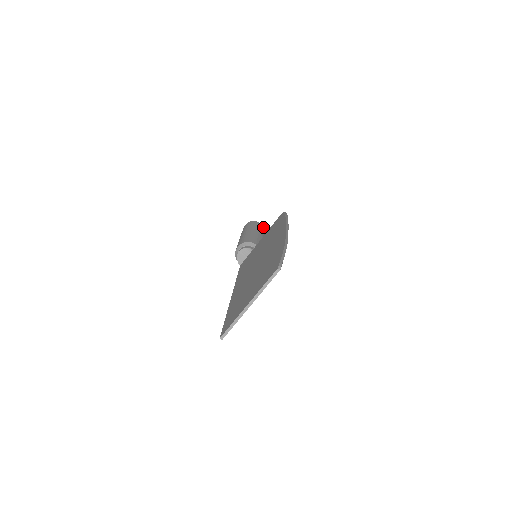
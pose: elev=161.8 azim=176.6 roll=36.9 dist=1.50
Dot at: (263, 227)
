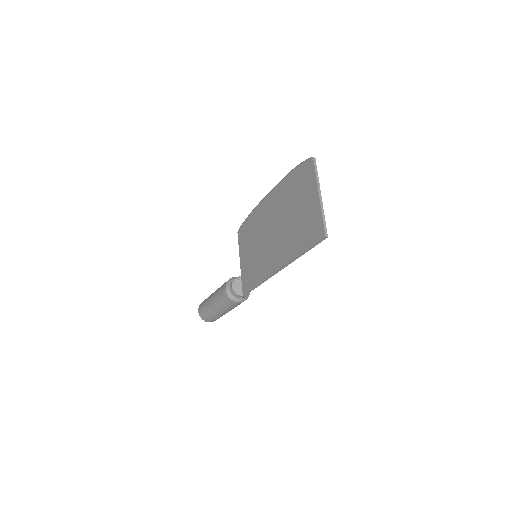
Dot at: occluded
